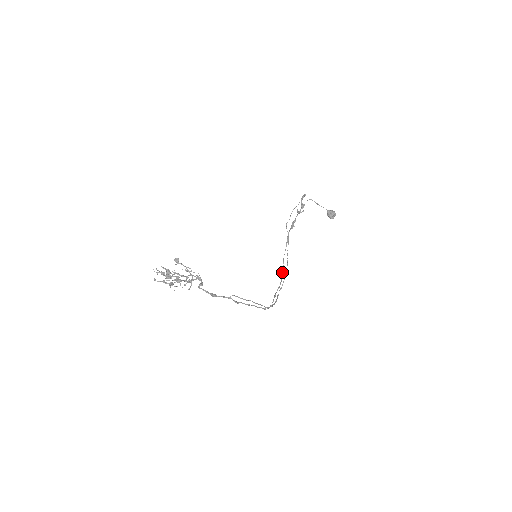
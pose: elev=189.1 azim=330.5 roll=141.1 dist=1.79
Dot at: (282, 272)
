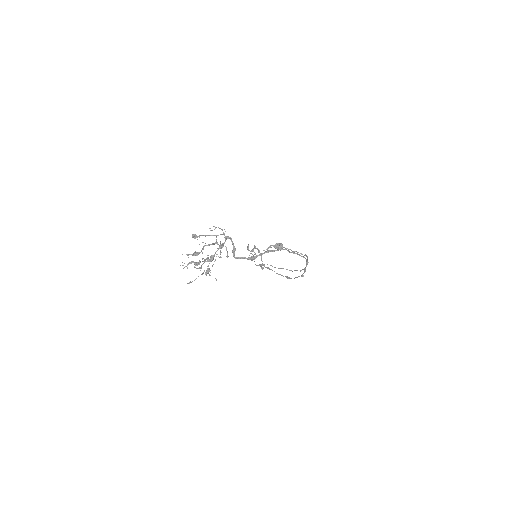
Dot at: (289, 278)
